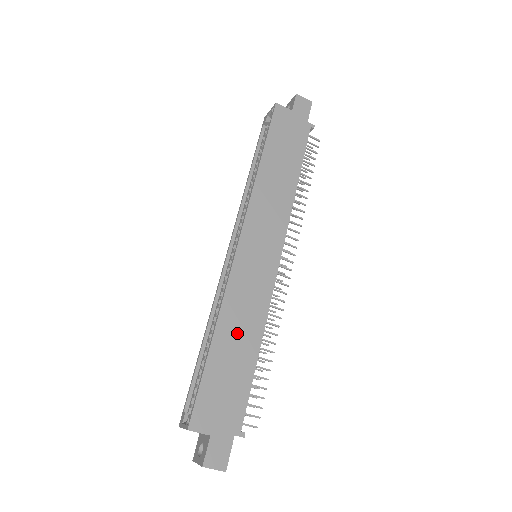
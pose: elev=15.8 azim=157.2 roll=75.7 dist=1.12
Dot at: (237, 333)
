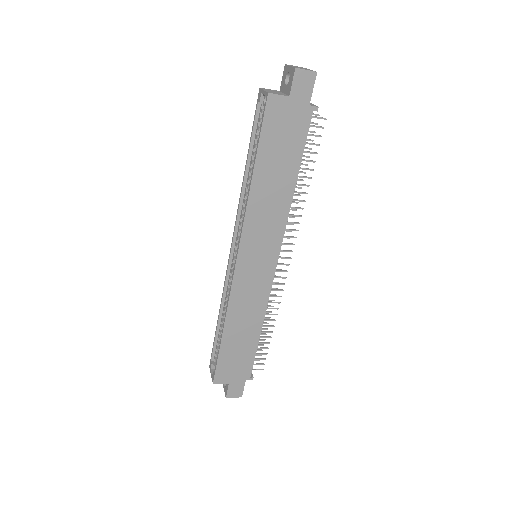
Dot at: (242, 325)
